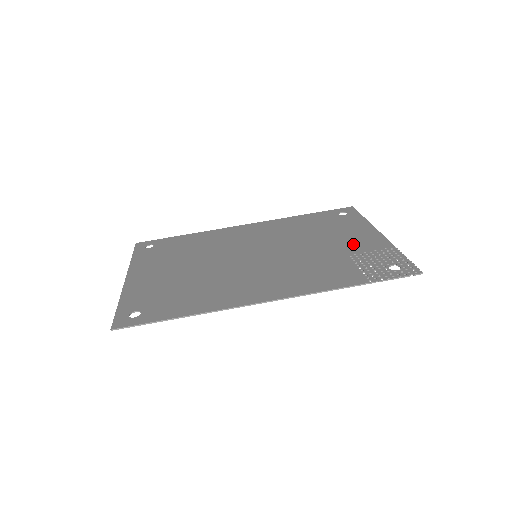
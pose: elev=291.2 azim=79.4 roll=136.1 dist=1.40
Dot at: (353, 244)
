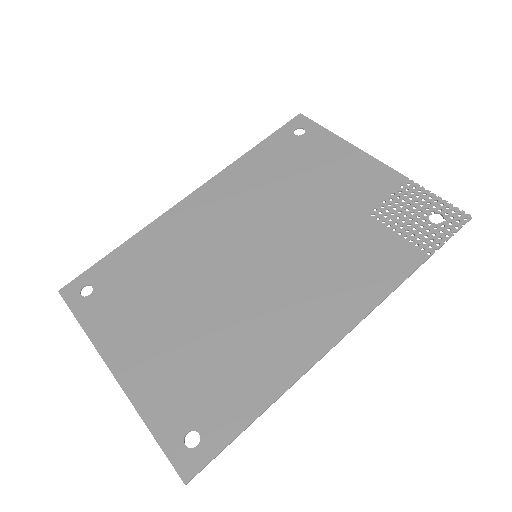
Dot at: (358, 190)
